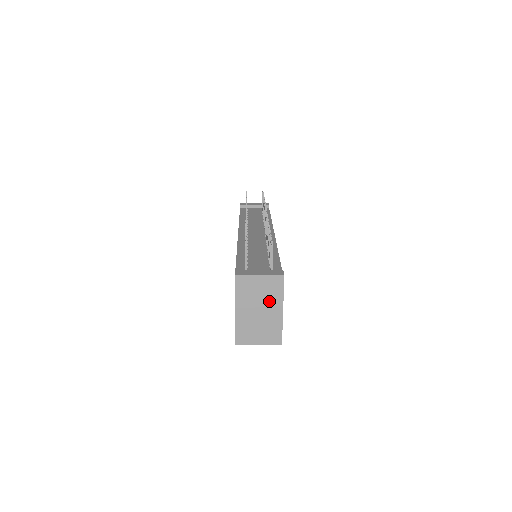
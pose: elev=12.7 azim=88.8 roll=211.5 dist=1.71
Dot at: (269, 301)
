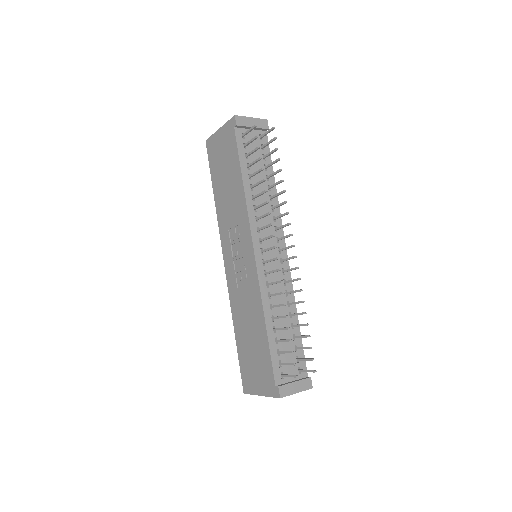
Dot at: occluded
